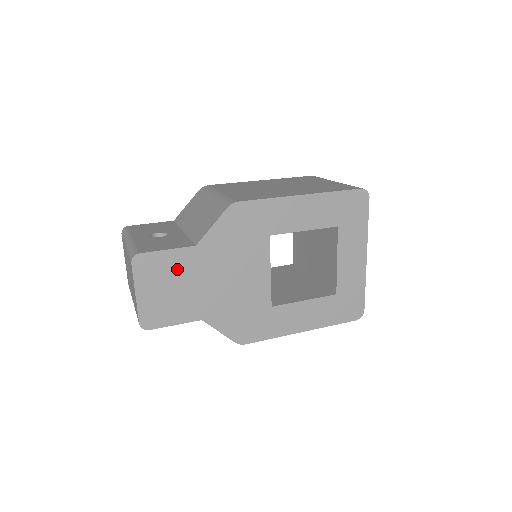
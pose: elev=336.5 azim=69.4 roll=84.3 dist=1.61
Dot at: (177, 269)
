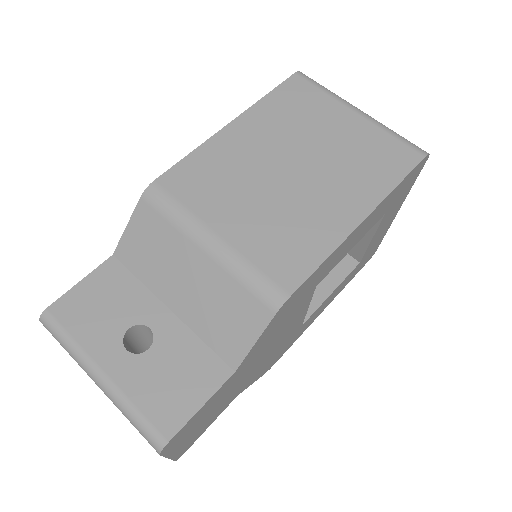
Dot at: (213, 403)
